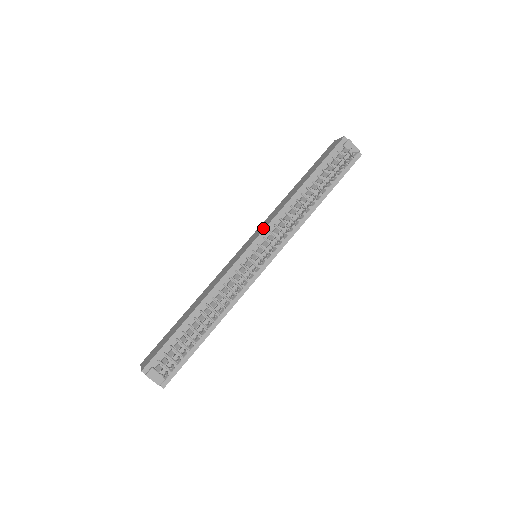
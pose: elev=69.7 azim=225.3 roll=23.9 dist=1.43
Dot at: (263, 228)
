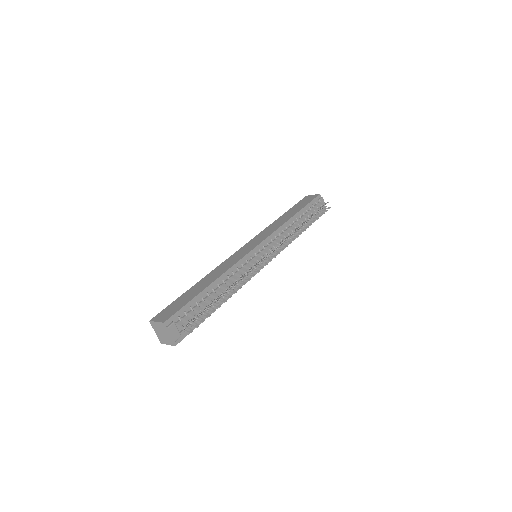
Dot at: (266, 236)
